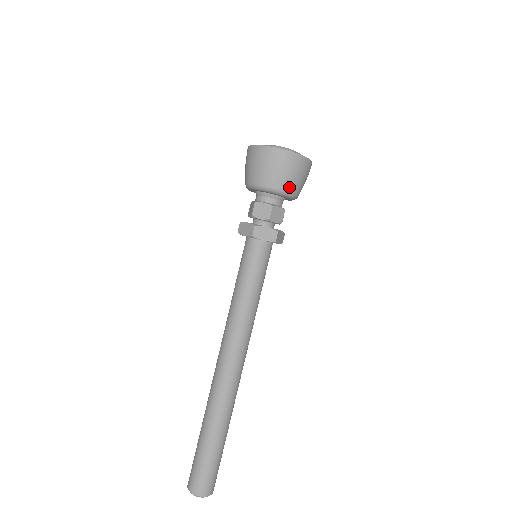
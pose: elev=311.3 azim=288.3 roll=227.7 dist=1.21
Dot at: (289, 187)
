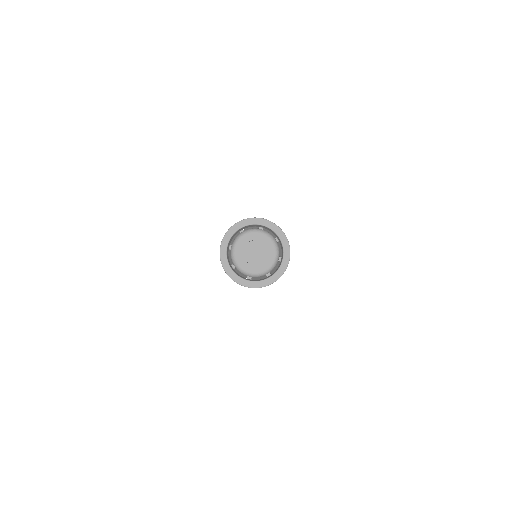
Dot at: occluded
